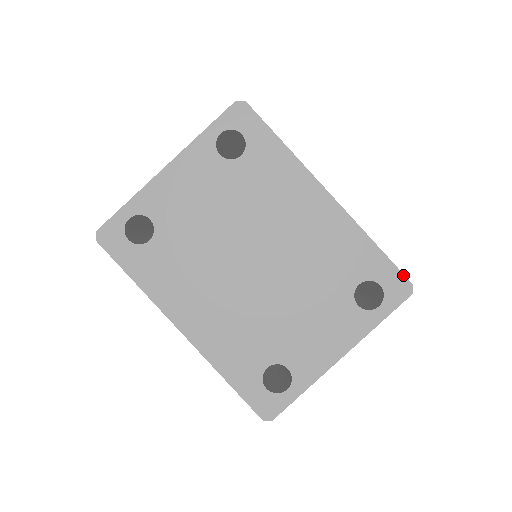
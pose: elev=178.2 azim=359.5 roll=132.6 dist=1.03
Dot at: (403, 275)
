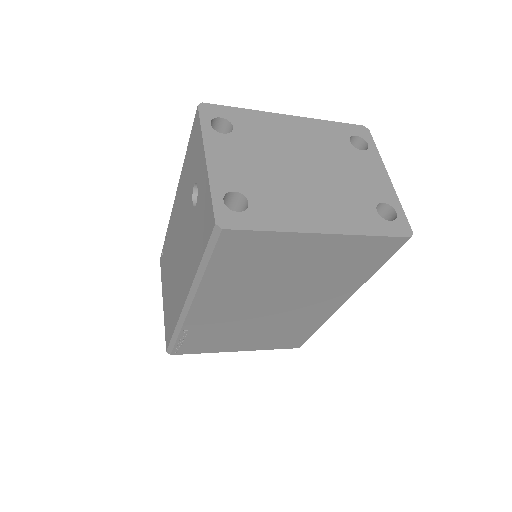
Dot at: (356, 125)
